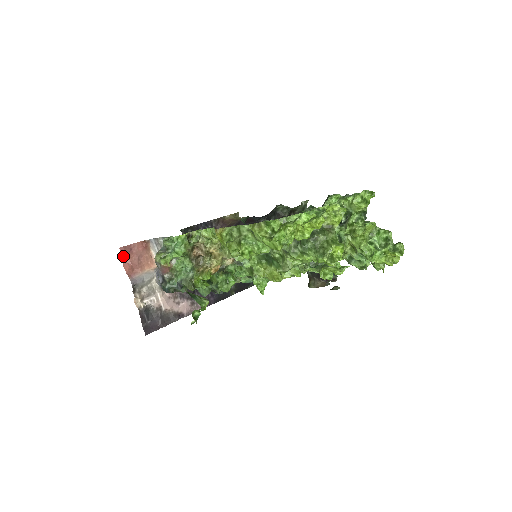
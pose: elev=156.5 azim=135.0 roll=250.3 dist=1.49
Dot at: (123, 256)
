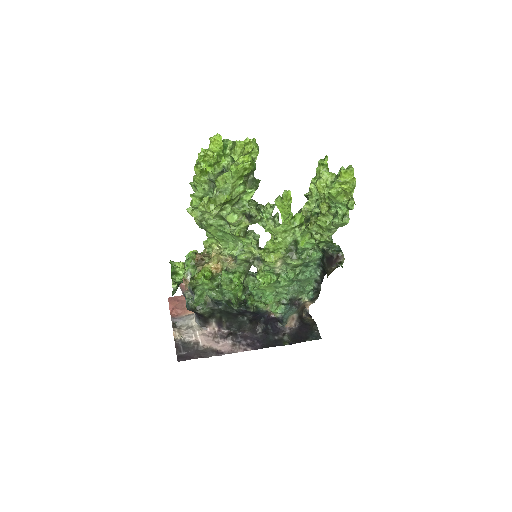
Dot at: (170, 303)
